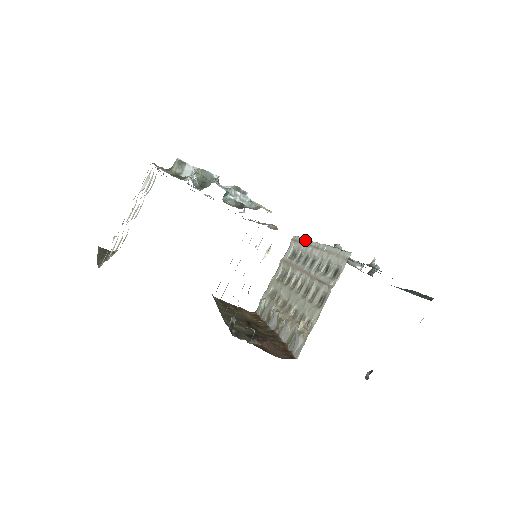
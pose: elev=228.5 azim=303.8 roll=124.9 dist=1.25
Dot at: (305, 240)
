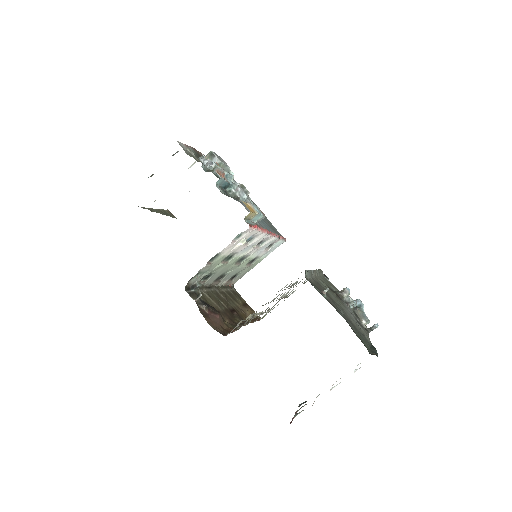
Dot at: occluded
